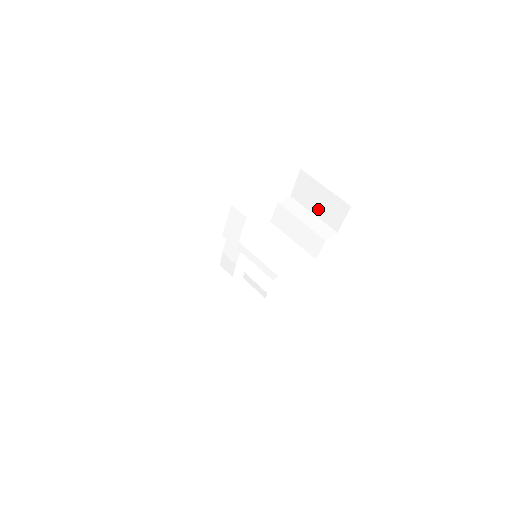
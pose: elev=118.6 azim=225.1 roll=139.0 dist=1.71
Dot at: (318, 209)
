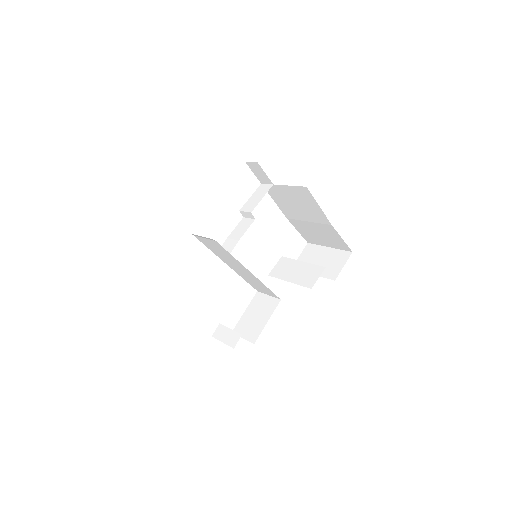
Dot at: occluded
